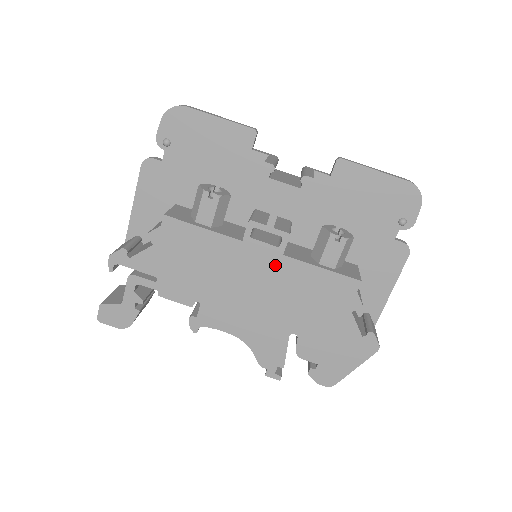
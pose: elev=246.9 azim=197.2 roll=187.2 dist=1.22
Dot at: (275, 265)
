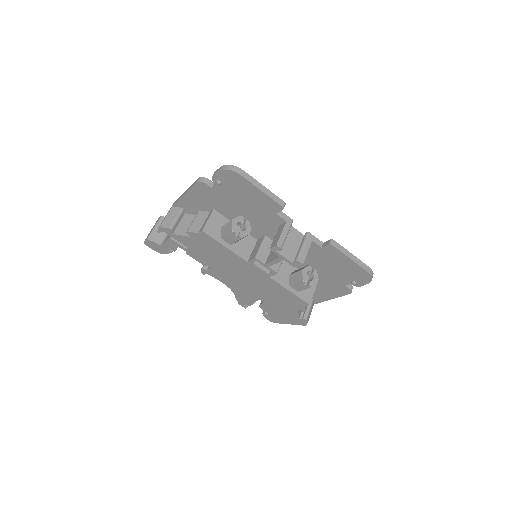
Dot at: (263, 278)
